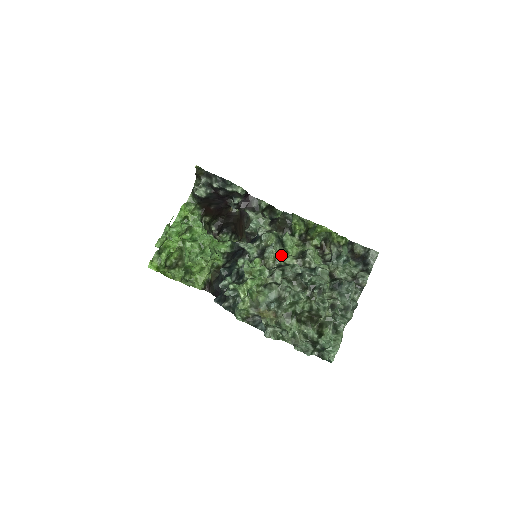
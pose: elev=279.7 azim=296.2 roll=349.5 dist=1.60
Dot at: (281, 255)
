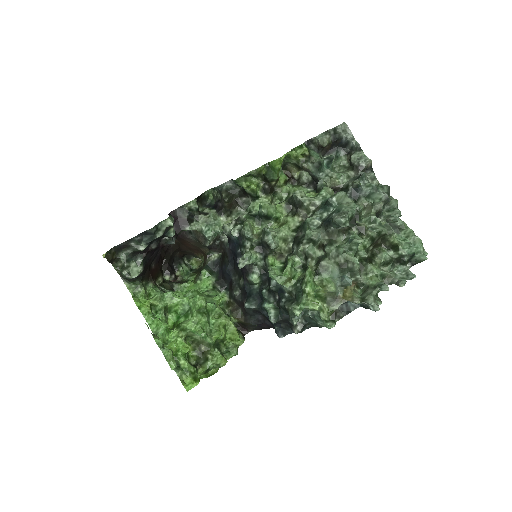
Dot at: (282, 229)
